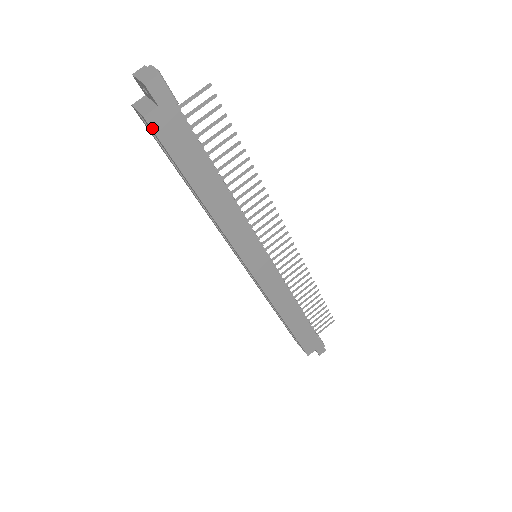
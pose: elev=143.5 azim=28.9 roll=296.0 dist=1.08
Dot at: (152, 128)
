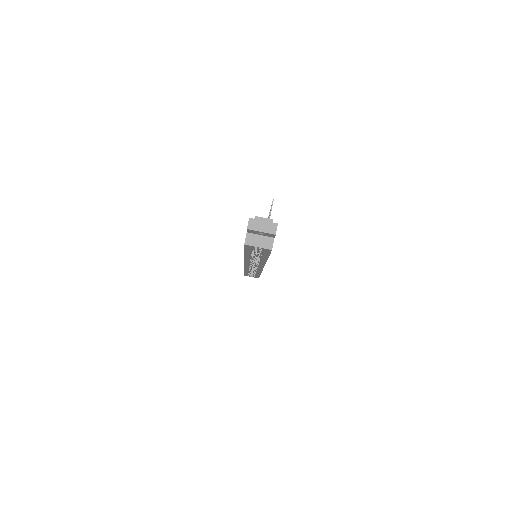
Dot at: occluded
